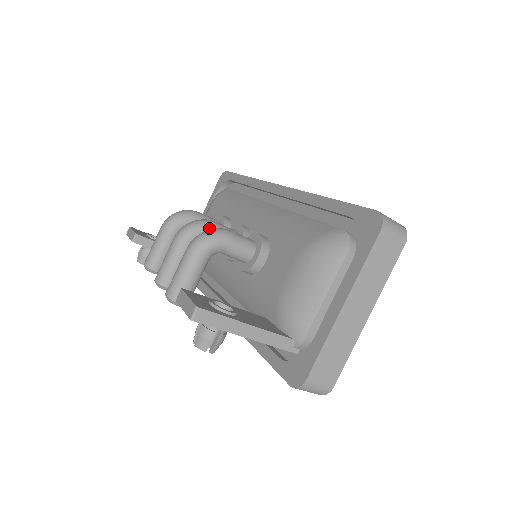
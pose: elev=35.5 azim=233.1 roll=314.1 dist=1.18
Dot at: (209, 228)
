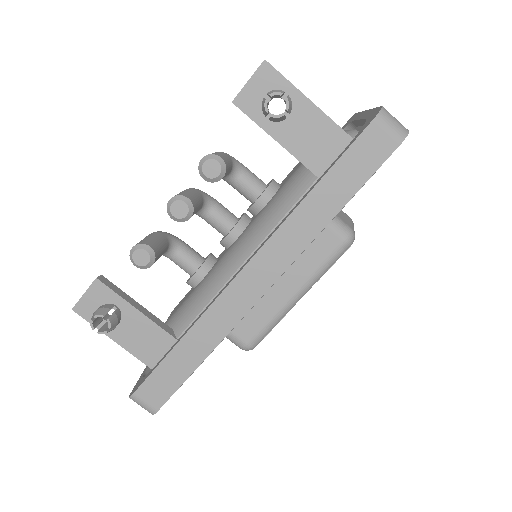
Dot at: (212, 198)
